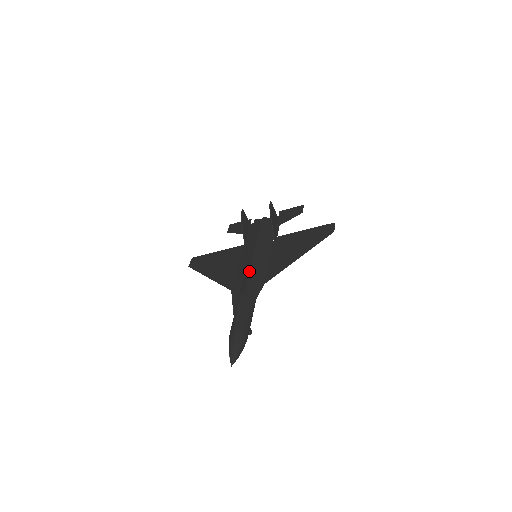
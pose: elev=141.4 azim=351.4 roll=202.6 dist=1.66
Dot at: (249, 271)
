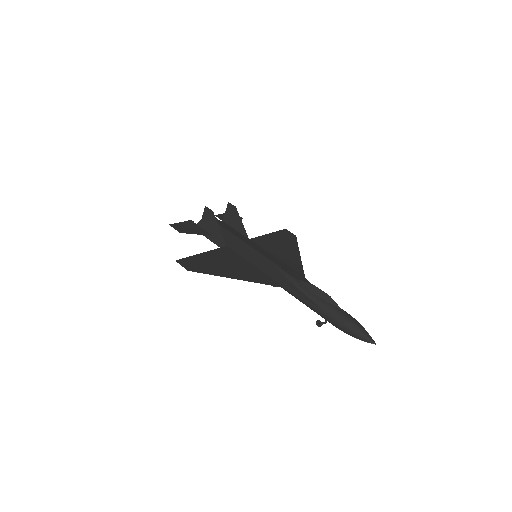
Dot at: (282, 268)
